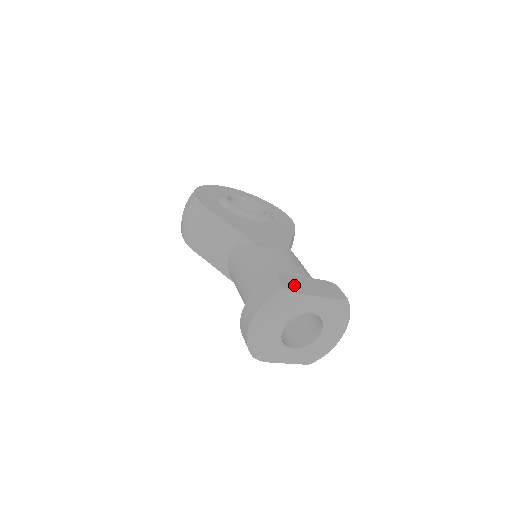
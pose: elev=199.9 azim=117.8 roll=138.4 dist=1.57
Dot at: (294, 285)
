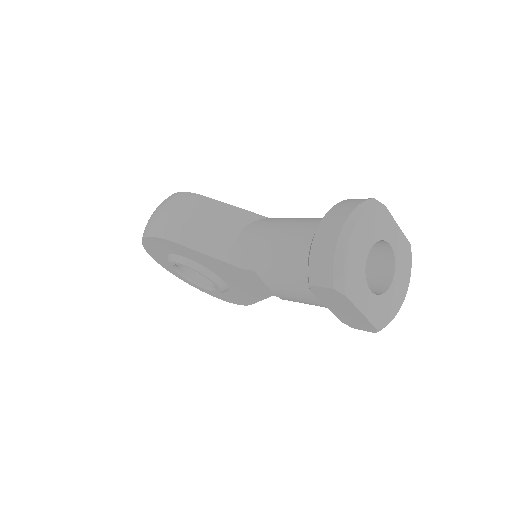
Dot at: occluded
